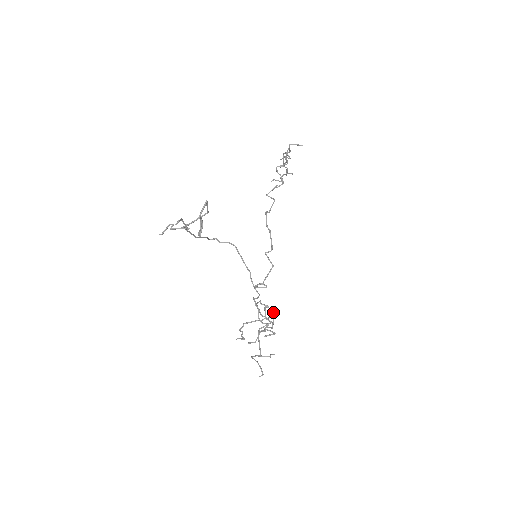
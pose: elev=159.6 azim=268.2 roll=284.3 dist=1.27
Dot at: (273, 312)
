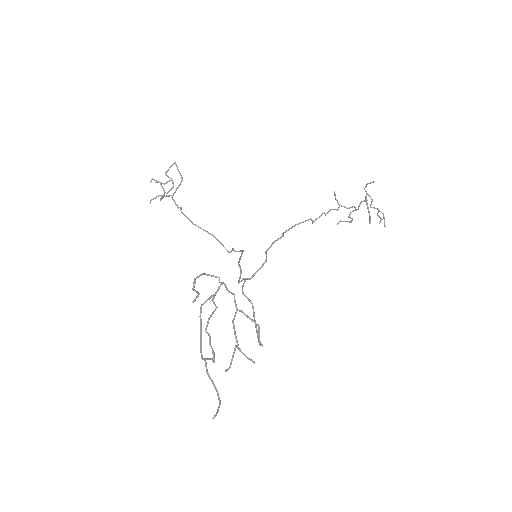
Dot at: (234, 298)
